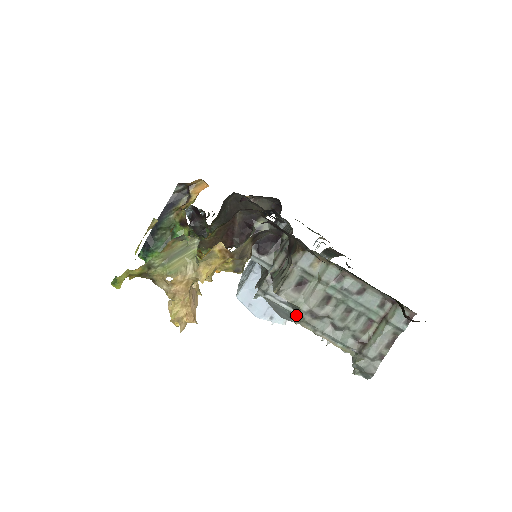
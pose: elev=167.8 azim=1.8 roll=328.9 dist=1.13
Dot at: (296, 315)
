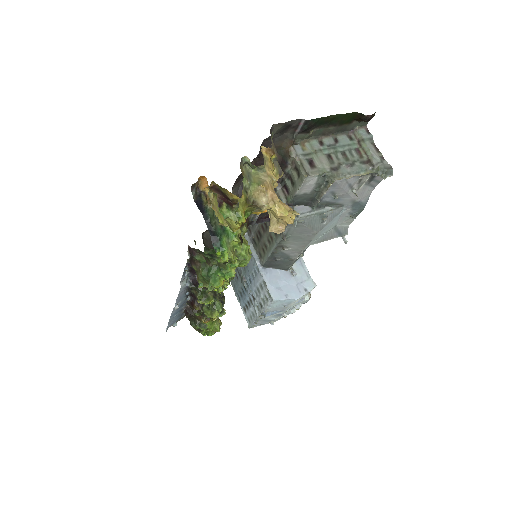
Dot at: (328, 179)
